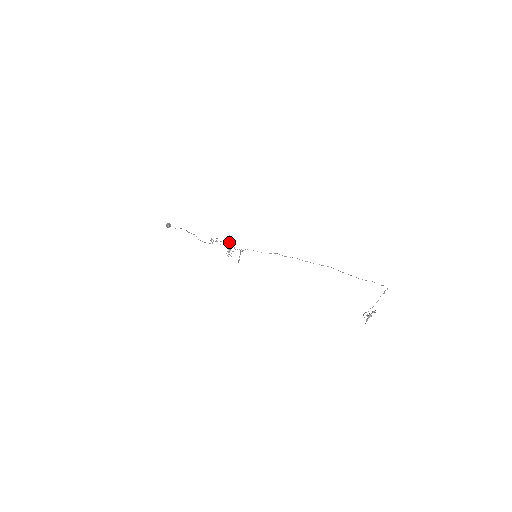
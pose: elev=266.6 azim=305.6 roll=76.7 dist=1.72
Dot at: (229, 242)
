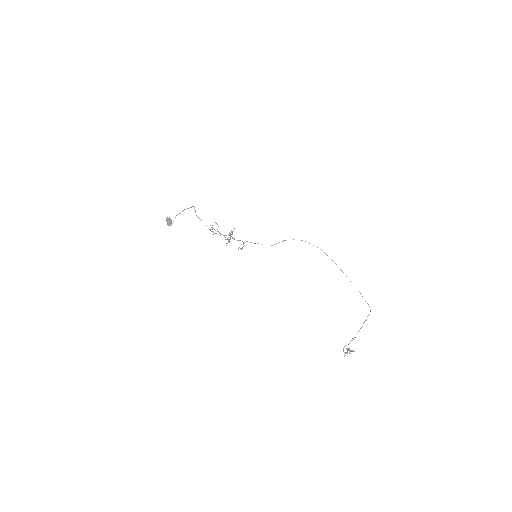
Dot at: occluded
